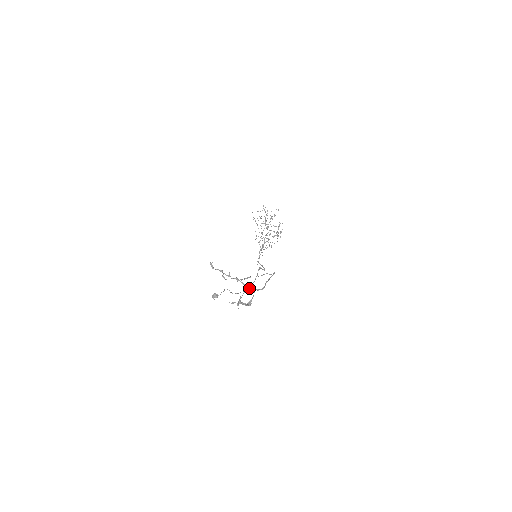
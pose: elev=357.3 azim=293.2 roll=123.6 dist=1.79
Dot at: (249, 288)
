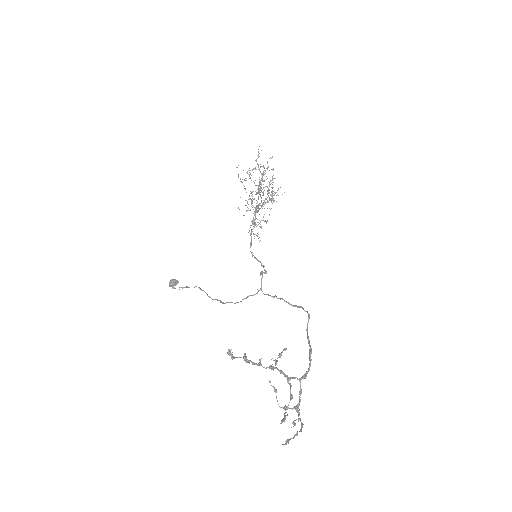
Dot at: (292, 378)
